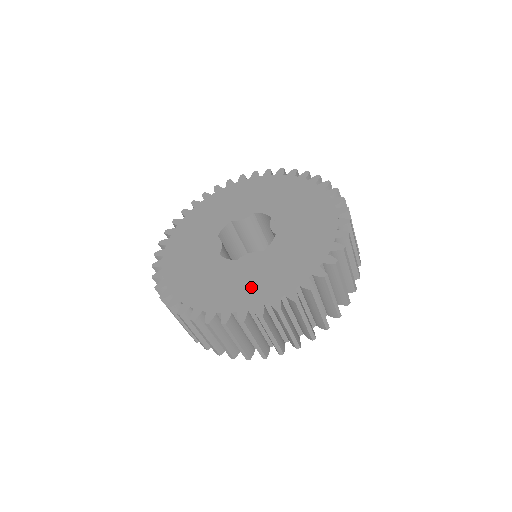
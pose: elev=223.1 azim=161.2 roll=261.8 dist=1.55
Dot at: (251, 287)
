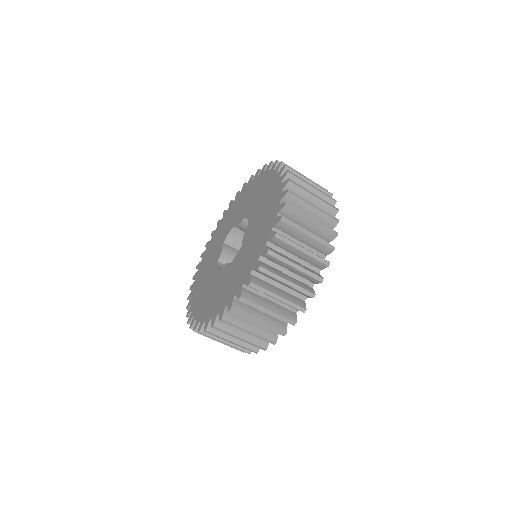
Dot at: (213, 300)
